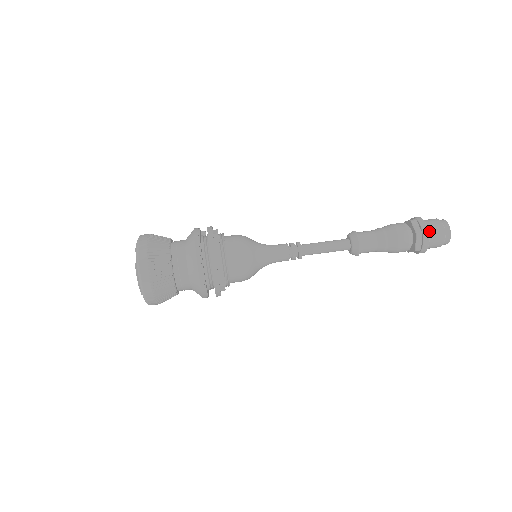
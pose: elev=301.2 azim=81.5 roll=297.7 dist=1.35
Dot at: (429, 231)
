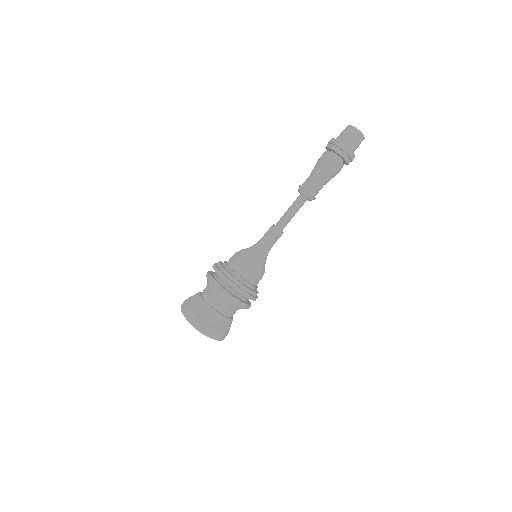
Dot at: occluded
